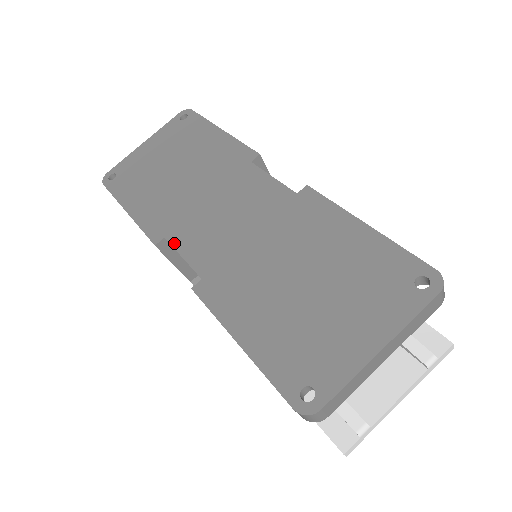
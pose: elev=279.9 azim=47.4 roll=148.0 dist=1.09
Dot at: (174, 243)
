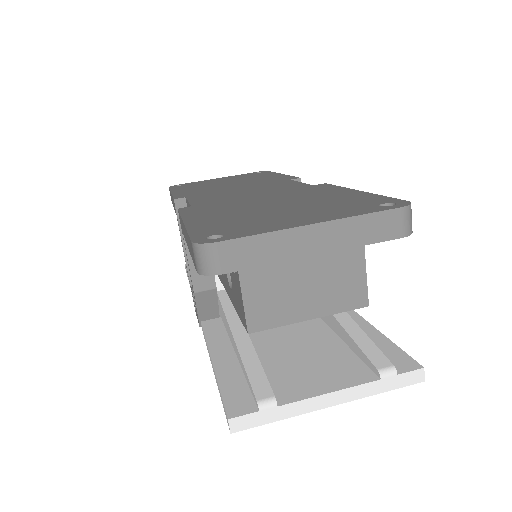
Dot at: (190, 198)
